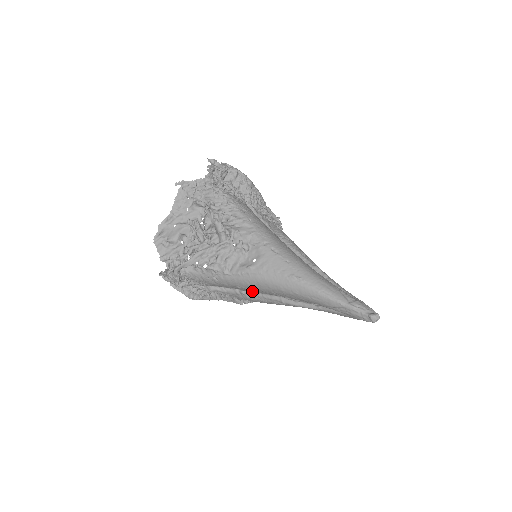
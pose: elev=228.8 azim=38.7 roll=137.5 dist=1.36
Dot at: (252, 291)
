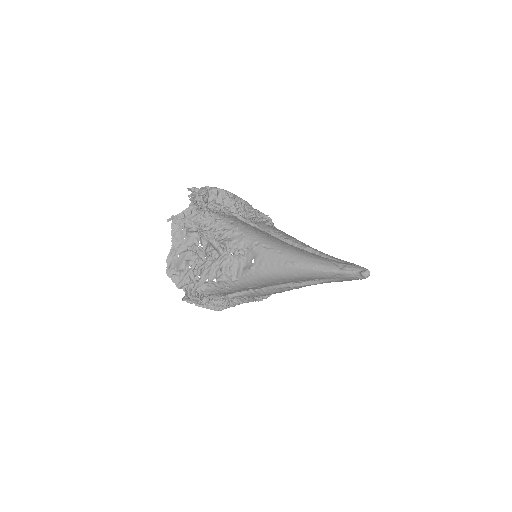
Dot at: (262, 287)
